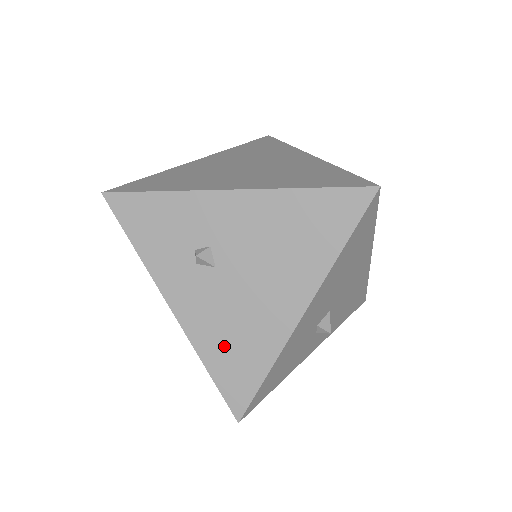
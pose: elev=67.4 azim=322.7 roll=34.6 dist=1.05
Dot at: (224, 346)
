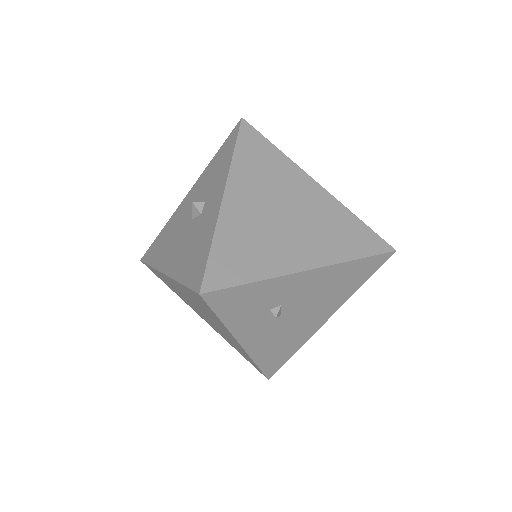
Dot at: (272, 351)
